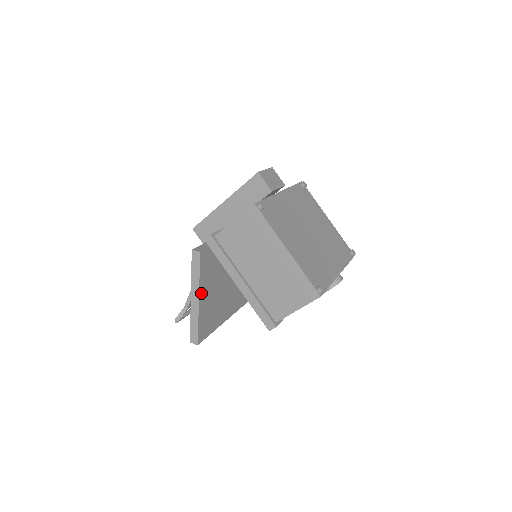
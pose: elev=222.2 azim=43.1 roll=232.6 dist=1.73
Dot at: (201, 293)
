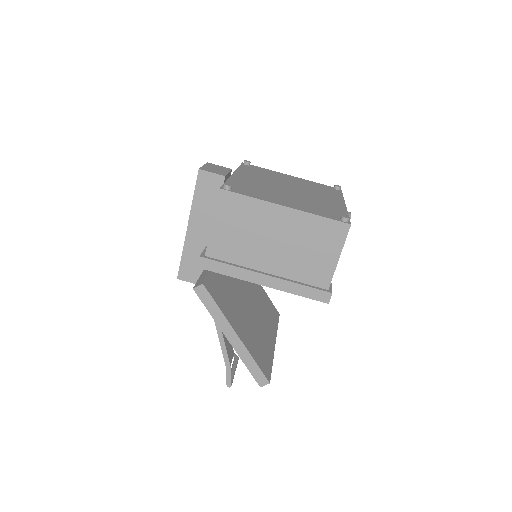
Dot at: (234, 326)
